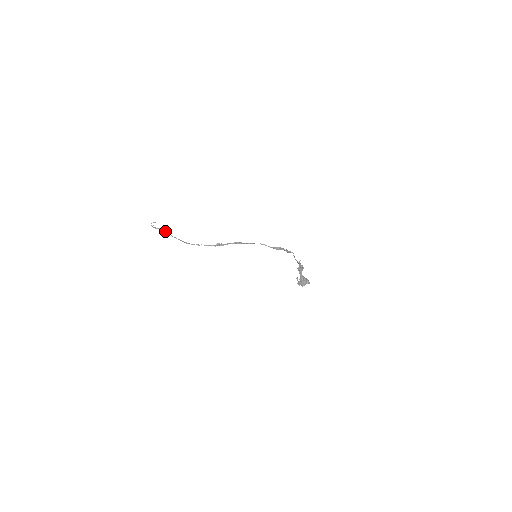
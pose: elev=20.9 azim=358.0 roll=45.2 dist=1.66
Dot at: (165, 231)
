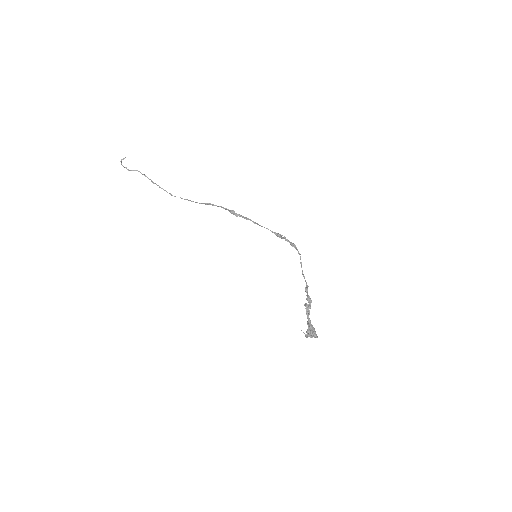
Dot at: (141, 173)
